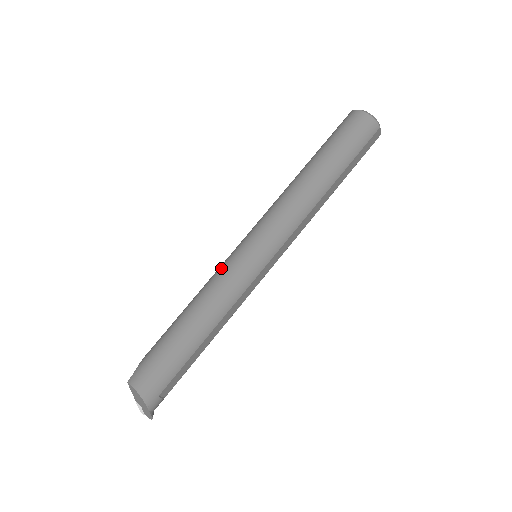
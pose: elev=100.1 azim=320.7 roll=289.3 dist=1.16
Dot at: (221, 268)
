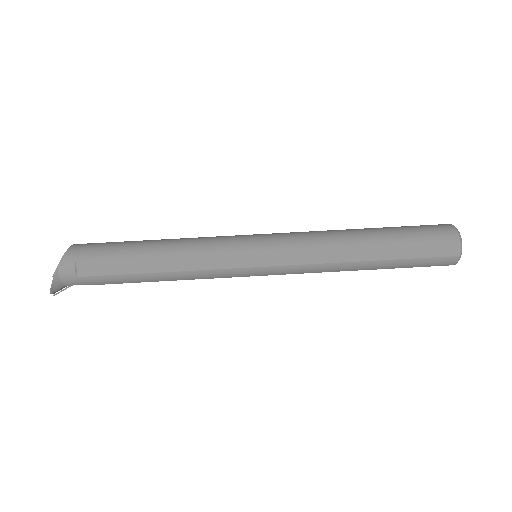
Dot at: occluded
